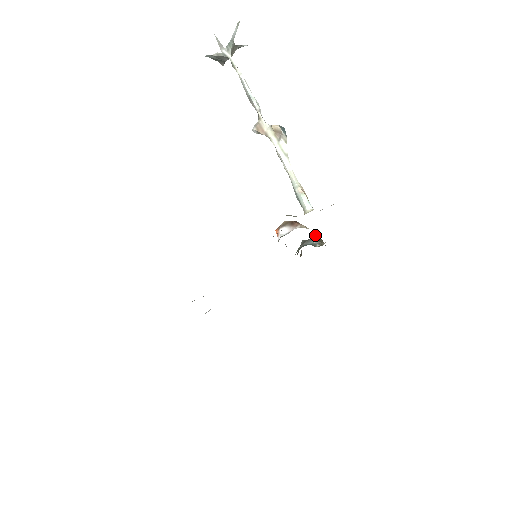
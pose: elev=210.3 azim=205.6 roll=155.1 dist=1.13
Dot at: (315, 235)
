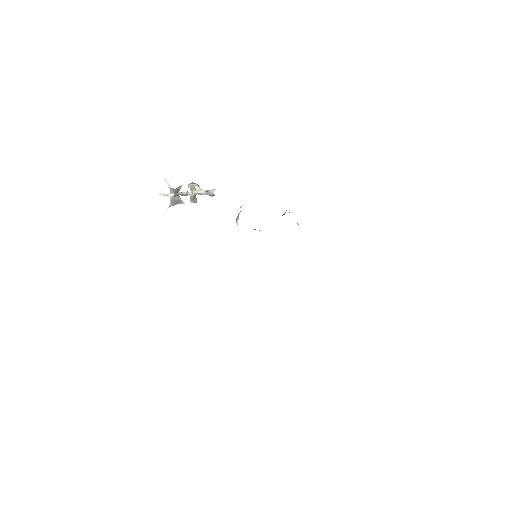
Dot at: occluded
